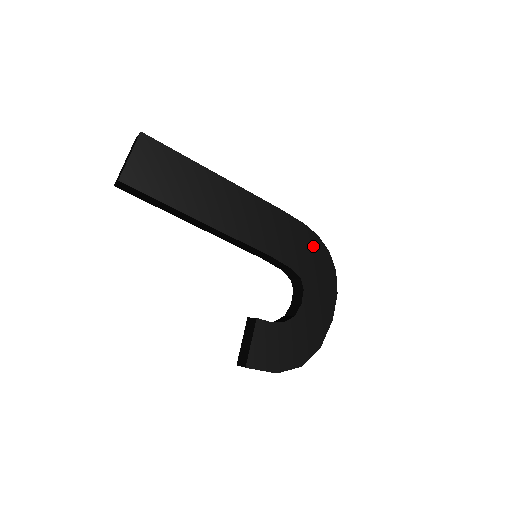
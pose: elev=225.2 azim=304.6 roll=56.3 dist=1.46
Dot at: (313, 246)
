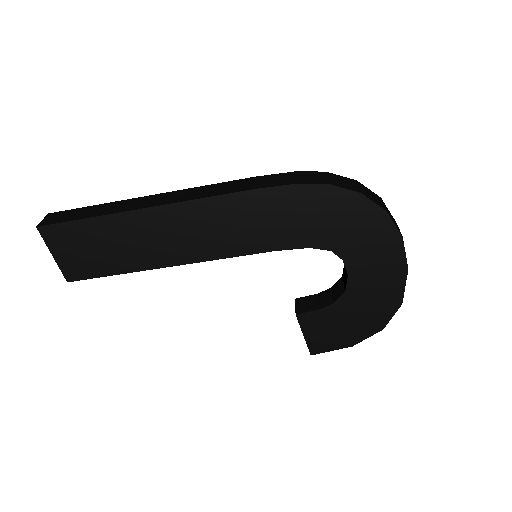
Dot at: (328, 203)
